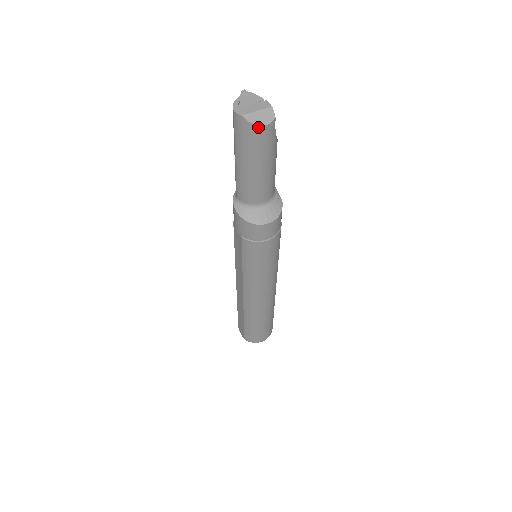
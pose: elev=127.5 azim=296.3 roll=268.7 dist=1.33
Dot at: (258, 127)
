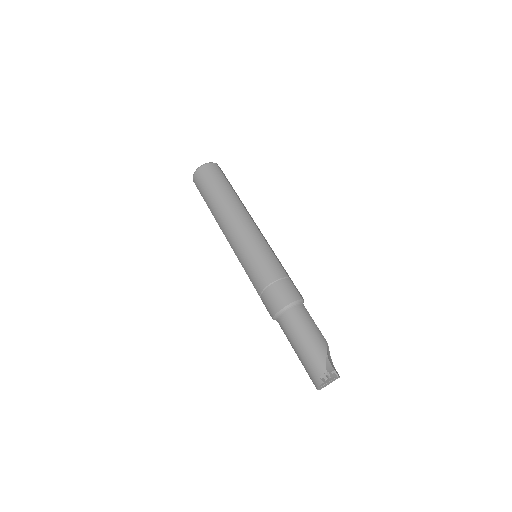
Dot at: occluded
